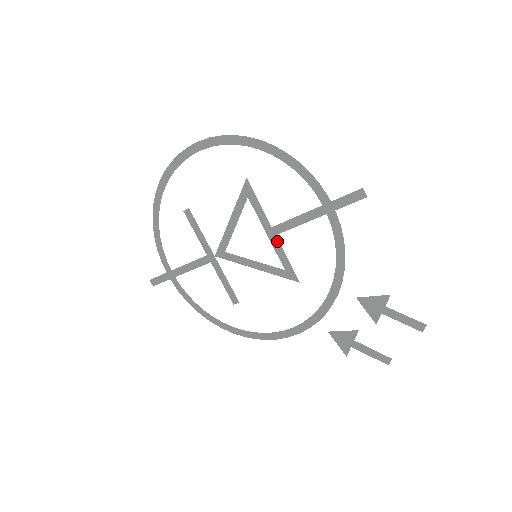
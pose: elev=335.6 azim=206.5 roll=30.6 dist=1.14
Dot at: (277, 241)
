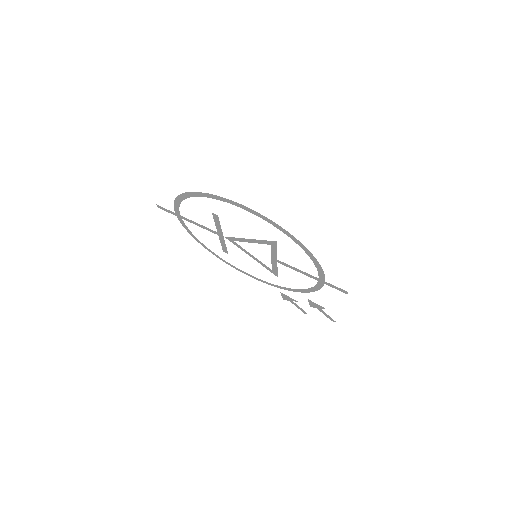
Dot at: (276, 264)
